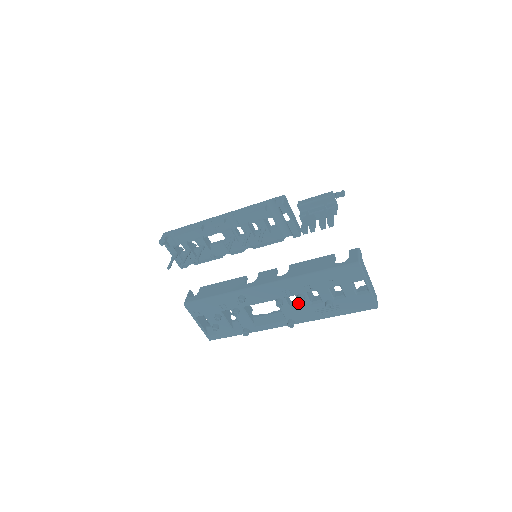
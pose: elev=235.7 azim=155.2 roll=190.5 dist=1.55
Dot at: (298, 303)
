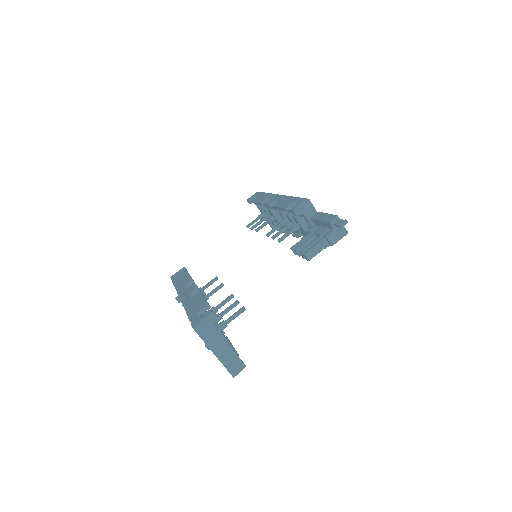
Dot at: occluded
